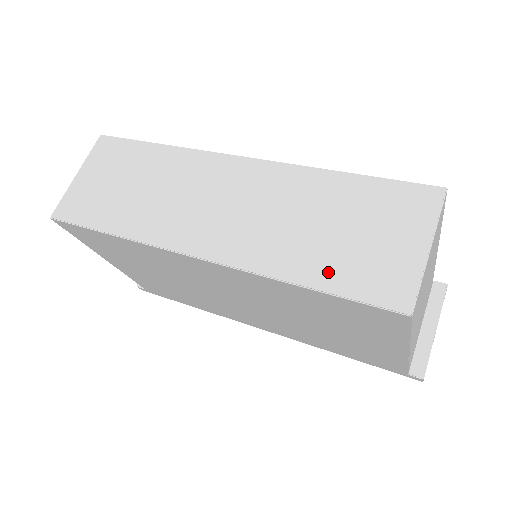
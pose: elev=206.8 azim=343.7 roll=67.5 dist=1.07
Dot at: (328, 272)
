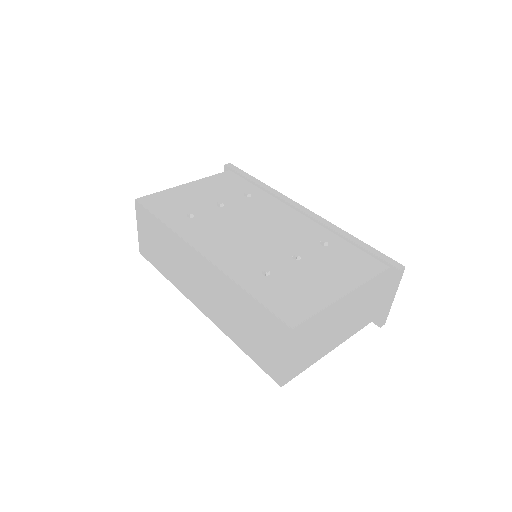
Dot at: (248, 348)
